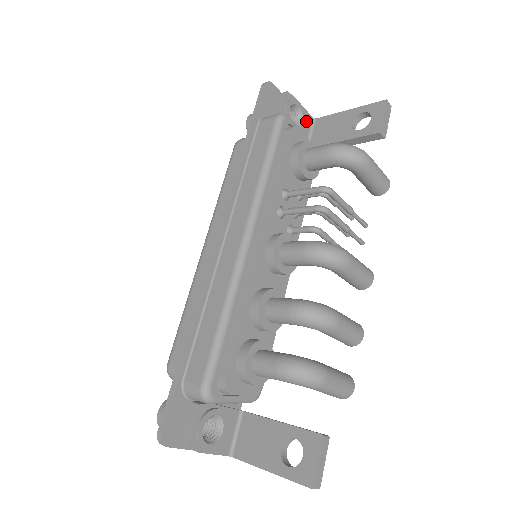
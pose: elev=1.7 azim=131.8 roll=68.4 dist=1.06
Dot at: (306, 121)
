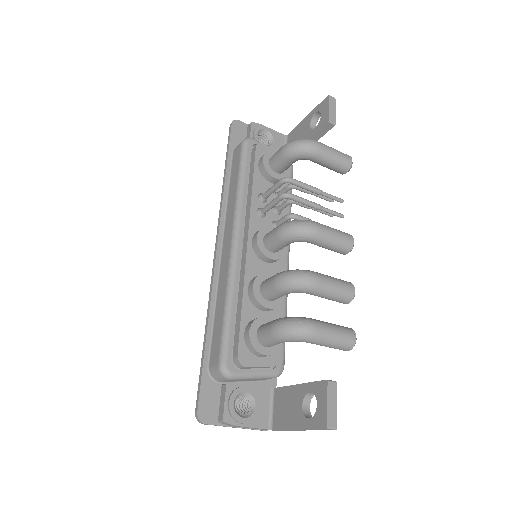
Dot at: (278, 139)
